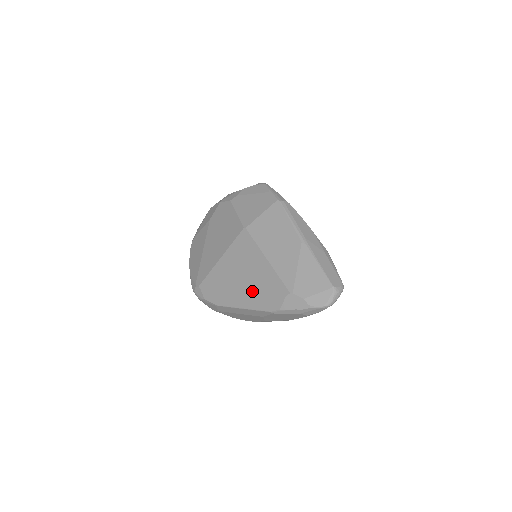
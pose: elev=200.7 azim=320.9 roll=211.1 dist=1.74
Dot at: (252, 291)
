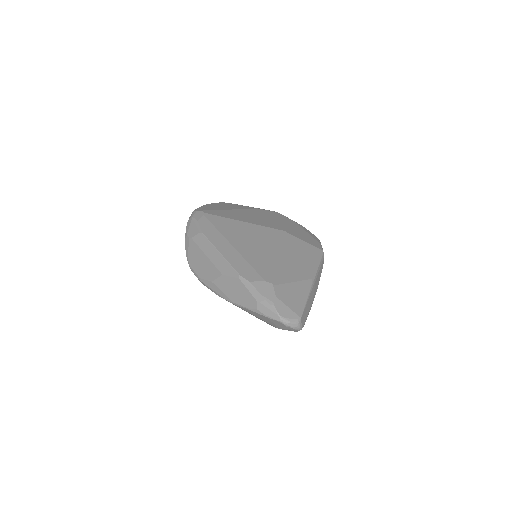
Dot at: (244, 254)
